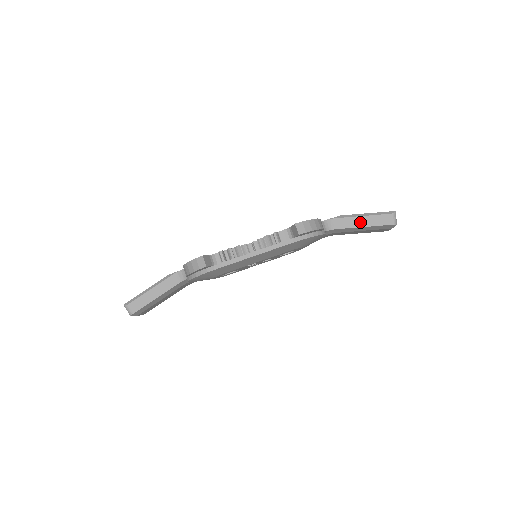
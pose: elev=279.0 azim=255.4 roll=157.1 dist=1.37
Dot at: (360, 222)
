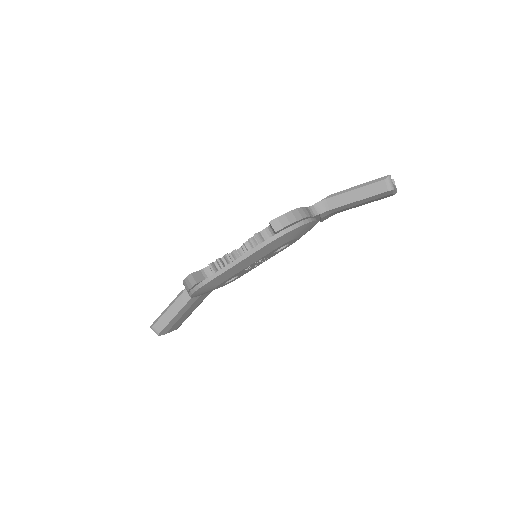
Dot at: (352, 197)
